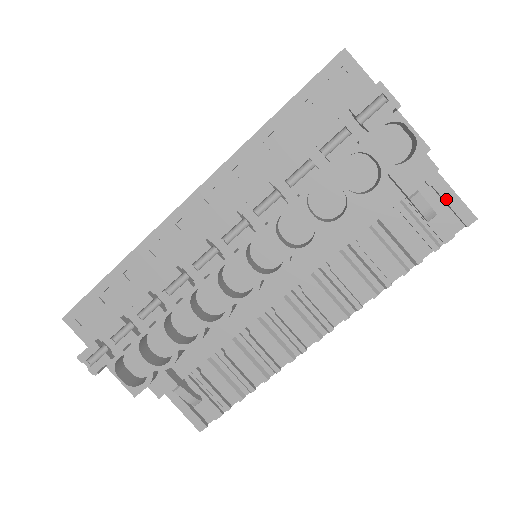
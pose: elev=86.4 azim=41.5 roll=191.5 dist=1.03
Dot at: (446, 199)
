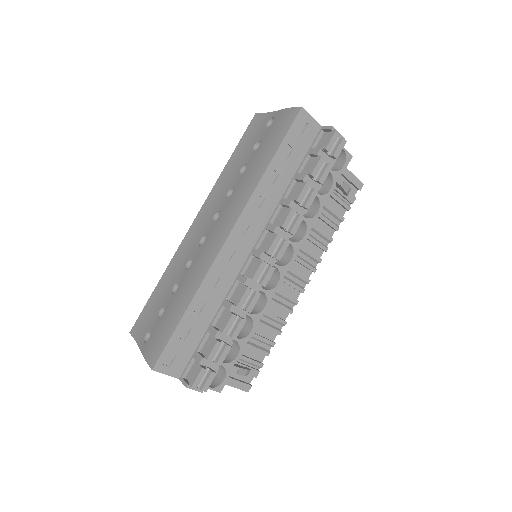
Dot at: (349, 178)
